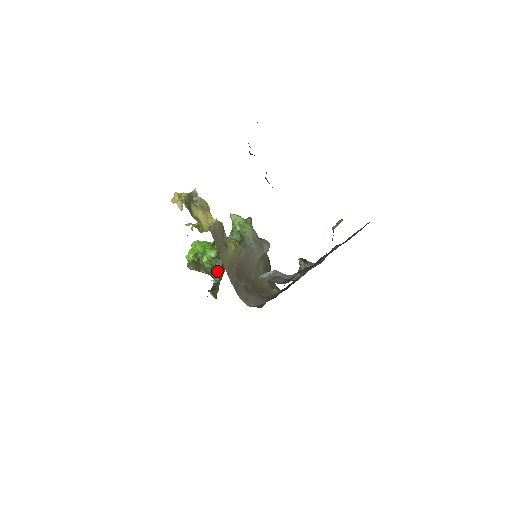
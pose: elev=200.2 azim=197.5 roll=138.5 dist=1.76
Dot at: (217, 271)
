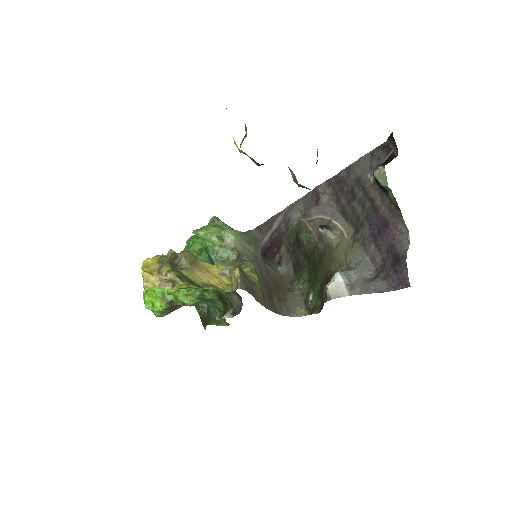
Dot at: (209, 299)
